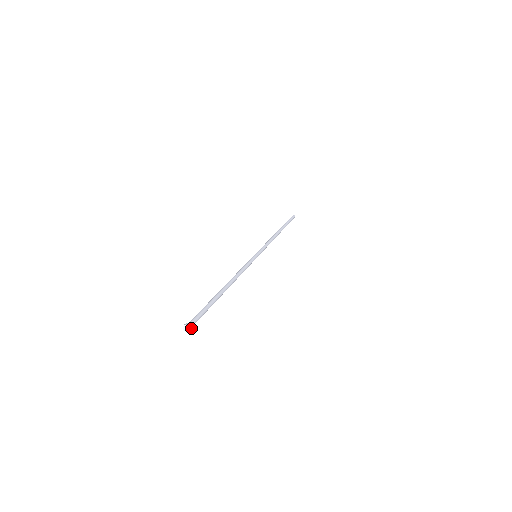
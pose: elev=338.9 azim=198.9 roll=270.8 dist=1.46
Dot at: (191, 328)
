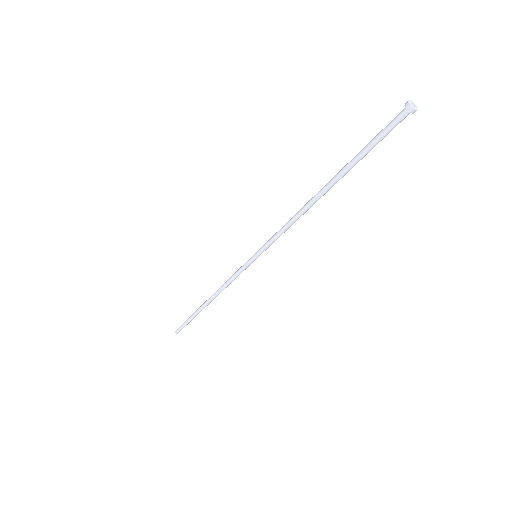
Dot at: (416, 109)
